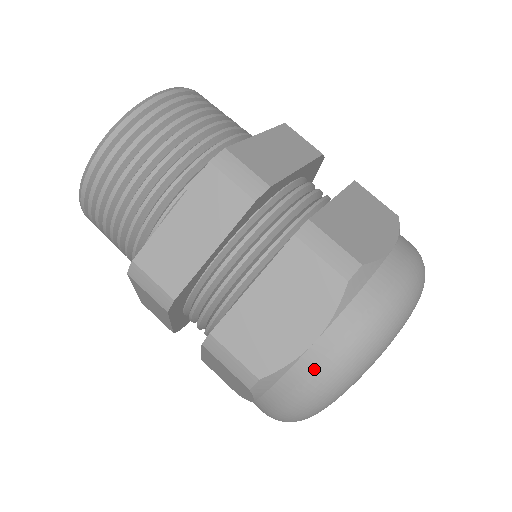
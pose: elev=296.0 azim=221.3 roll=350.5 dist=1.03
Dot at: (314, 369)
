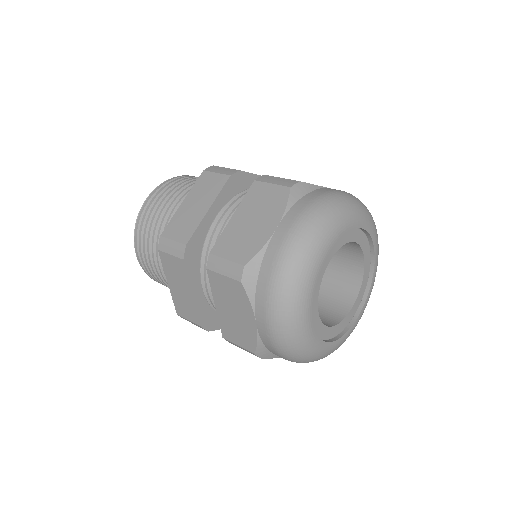
Dot at: (280, 243)
